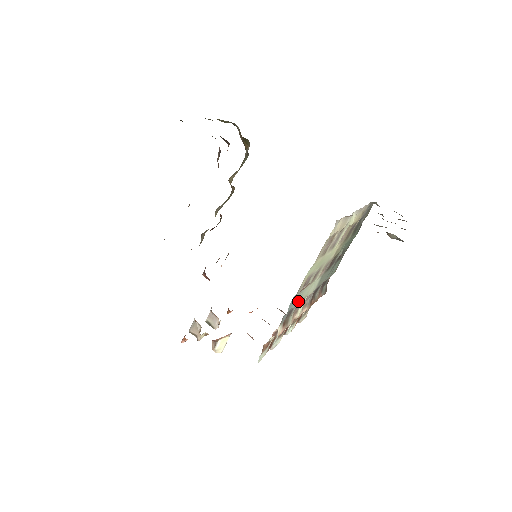
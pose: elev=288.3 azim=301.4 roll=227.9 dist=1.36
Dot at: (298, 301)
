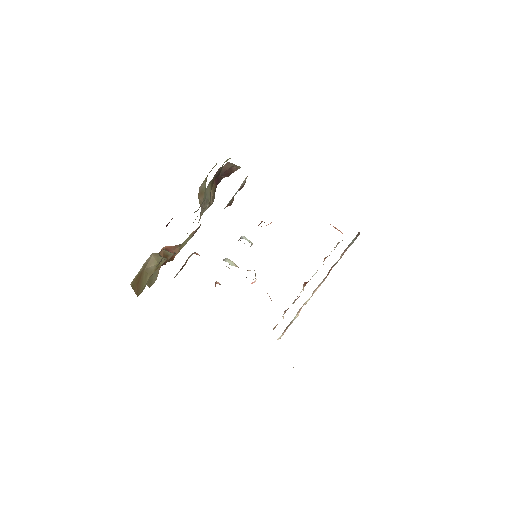
Dot at: occluded
